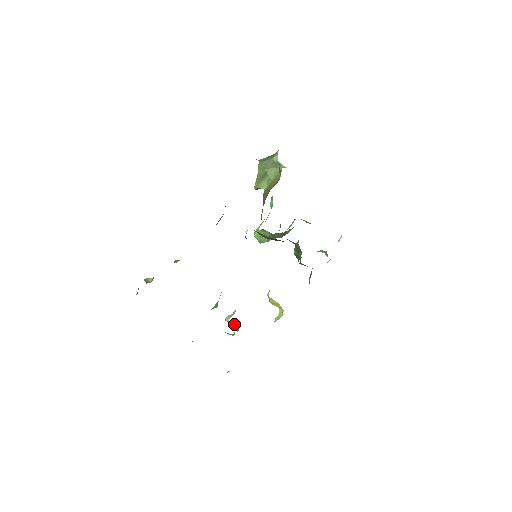
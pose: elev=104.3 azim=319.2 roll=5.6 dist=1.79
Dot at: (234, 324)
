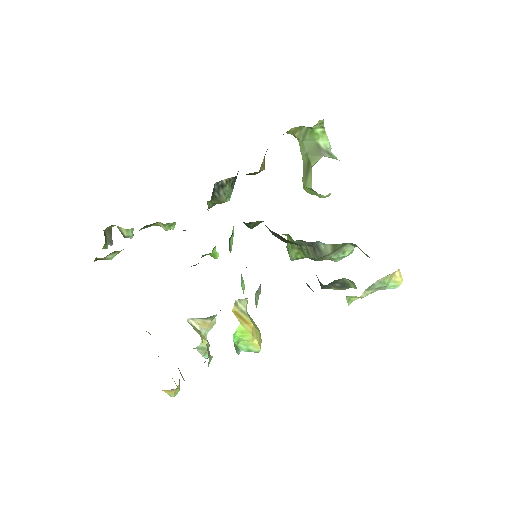
Dot at: (200, 334)
